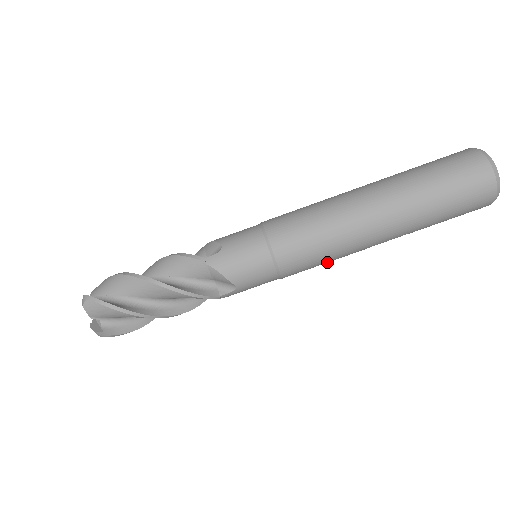
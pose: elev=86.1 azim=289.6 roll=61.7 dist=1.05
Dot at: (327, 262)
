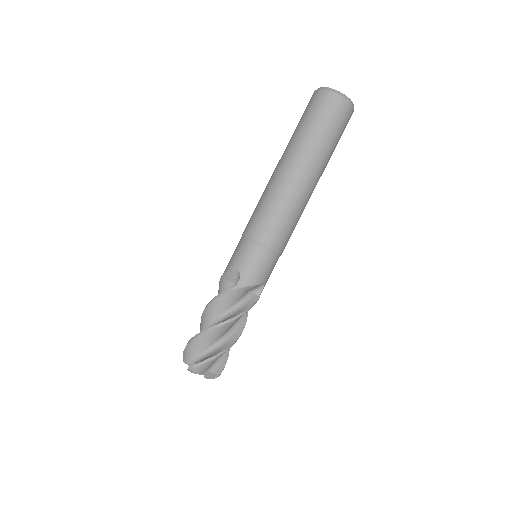
Dot at: occluded
